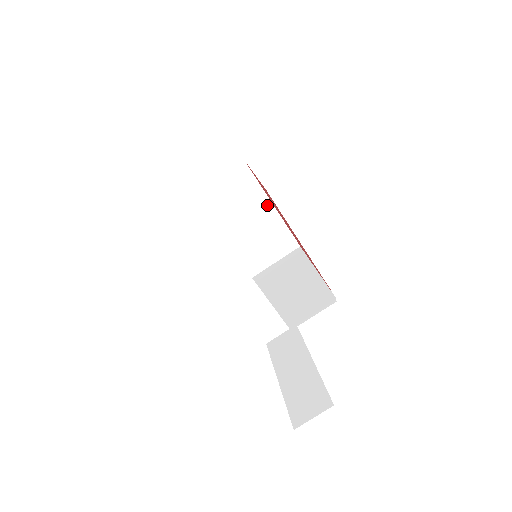
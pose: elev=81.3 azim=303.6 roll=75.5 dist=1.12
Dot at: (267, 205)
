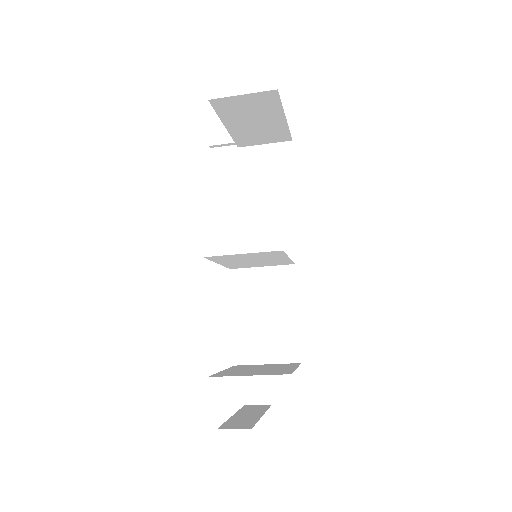
Dot at: (284, 258)
